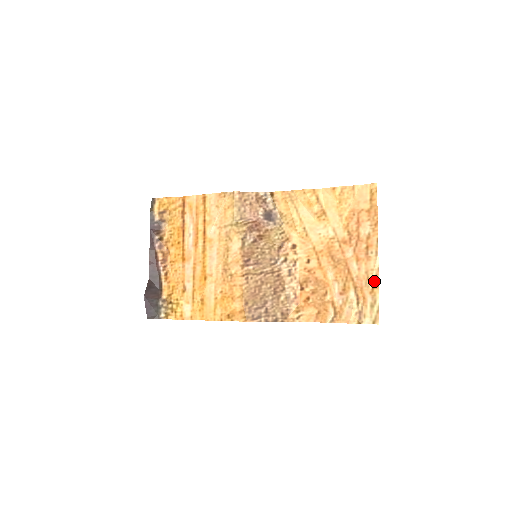
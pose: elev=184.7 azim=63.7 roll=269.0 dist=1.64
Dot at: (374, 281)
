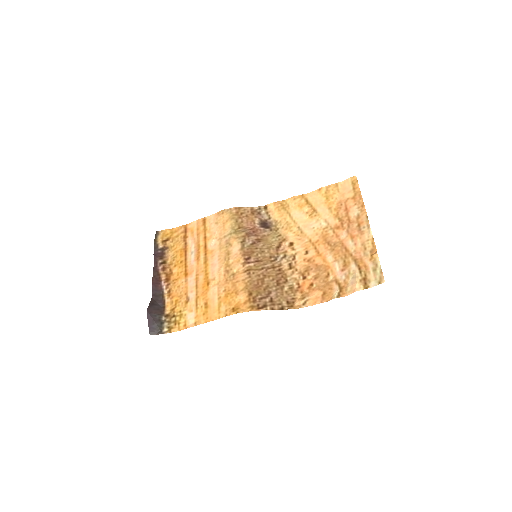
Dot at: (371, 249)
